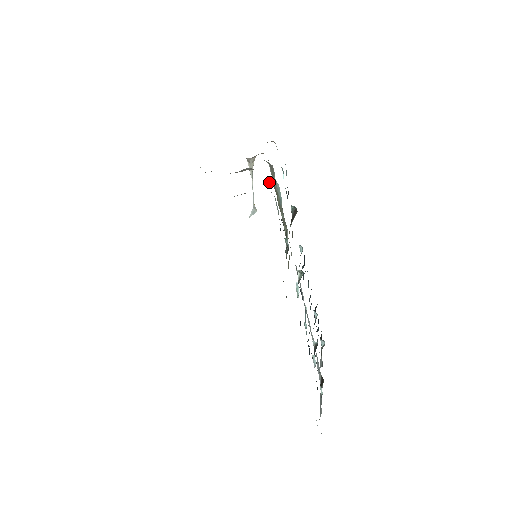
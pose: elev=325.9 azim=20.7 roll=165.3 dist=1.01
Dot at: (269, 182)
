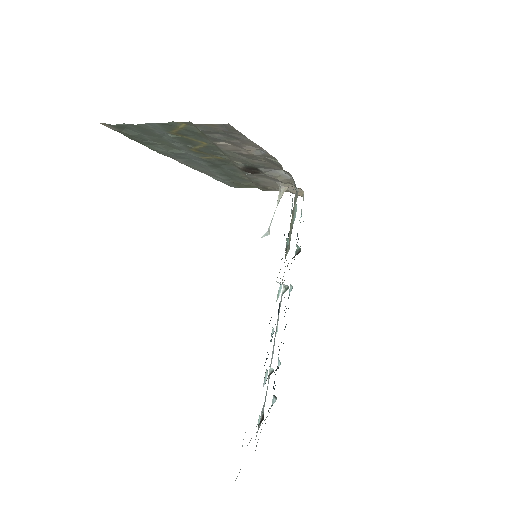
Dot at: (293, 189)
